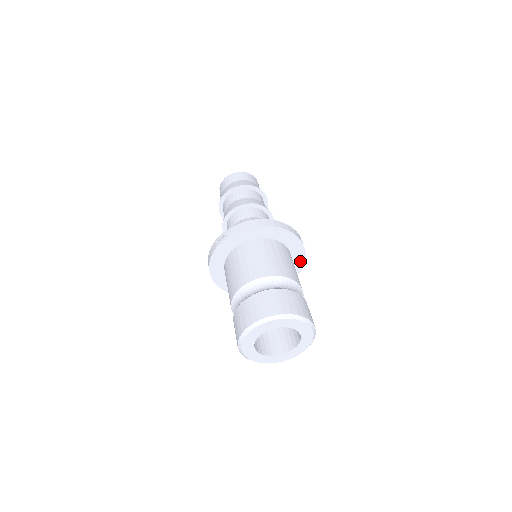
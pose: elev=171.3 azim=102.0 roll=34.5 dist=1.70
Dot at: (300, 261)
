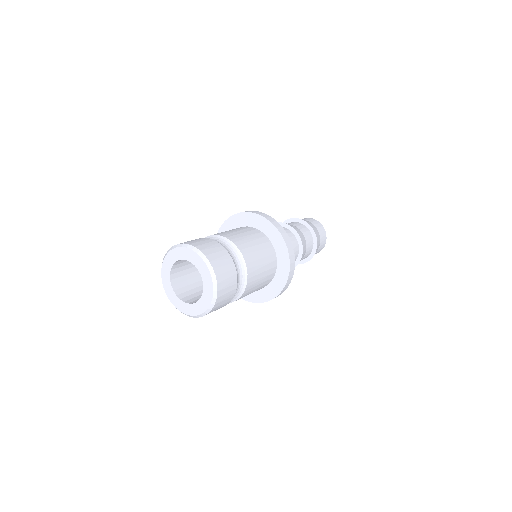
Dot at: (285, 259)
